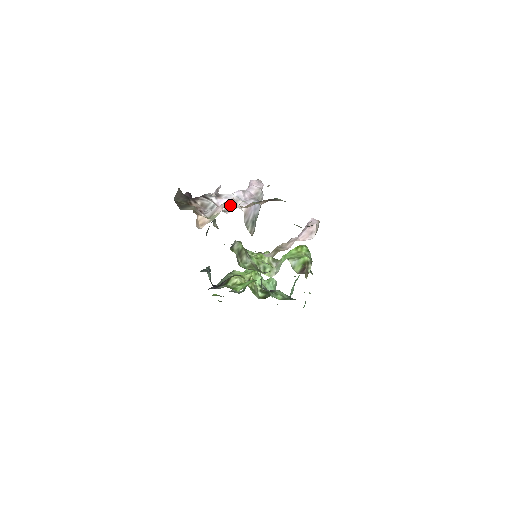
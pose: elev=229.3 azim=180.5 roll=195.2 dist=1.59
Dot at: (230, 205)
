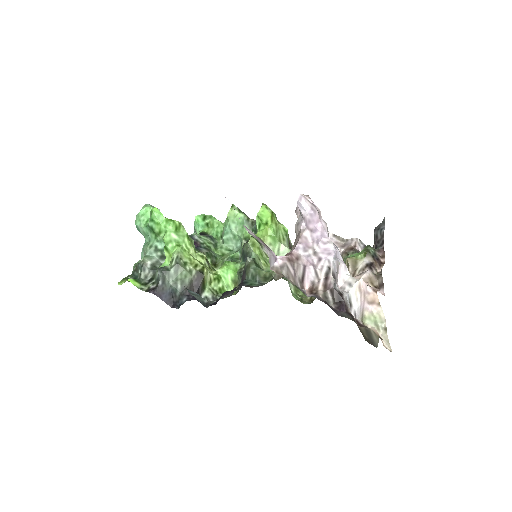
Dot at: (337, 276)
